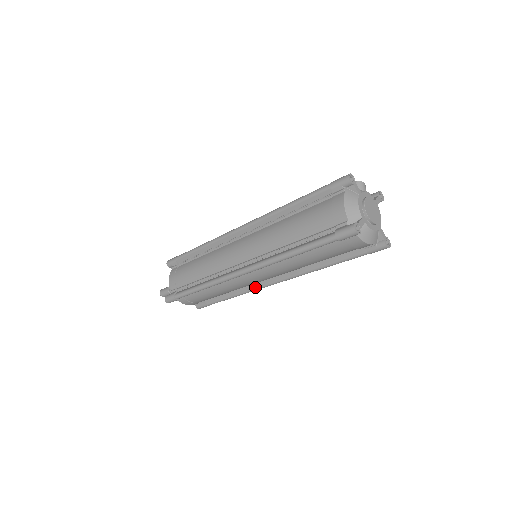
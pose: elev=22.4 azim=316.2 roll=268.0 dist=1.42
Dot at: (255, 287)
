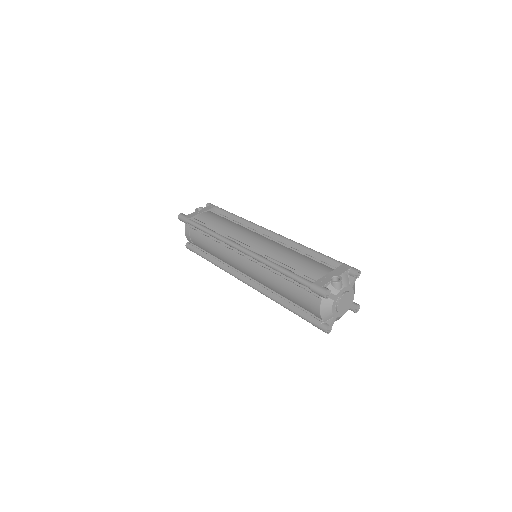
Dot at: occluded
